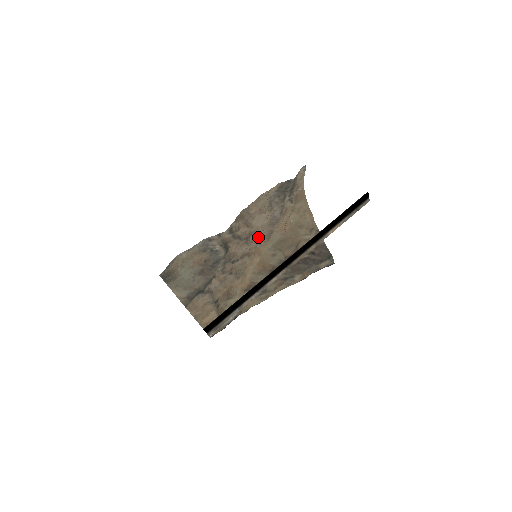
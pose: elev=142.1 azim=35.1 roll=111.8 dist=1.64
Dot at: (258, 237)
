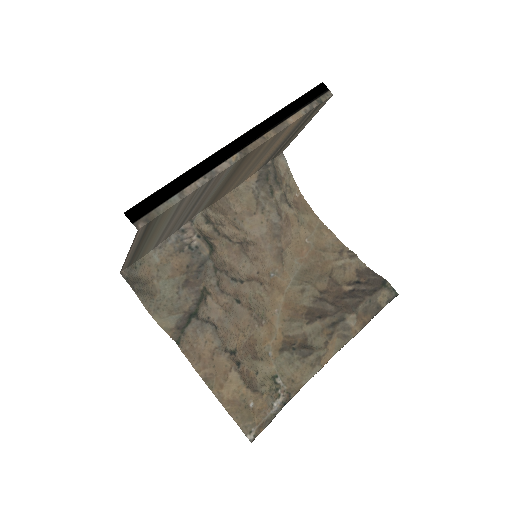
Dot at: (264, 256)
